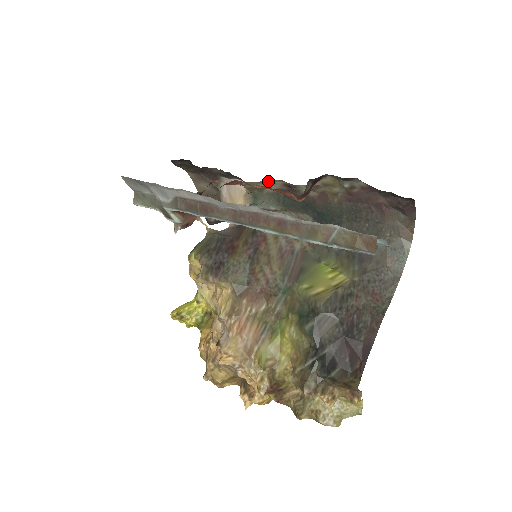
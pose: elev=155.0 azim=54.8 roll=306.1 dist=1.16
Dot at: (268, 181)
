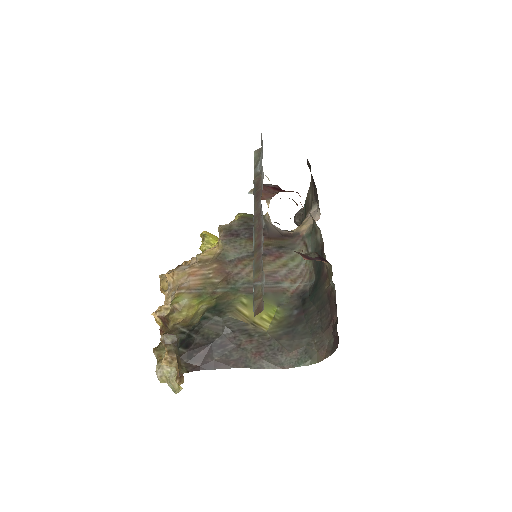
Dot at: (320, 231)
